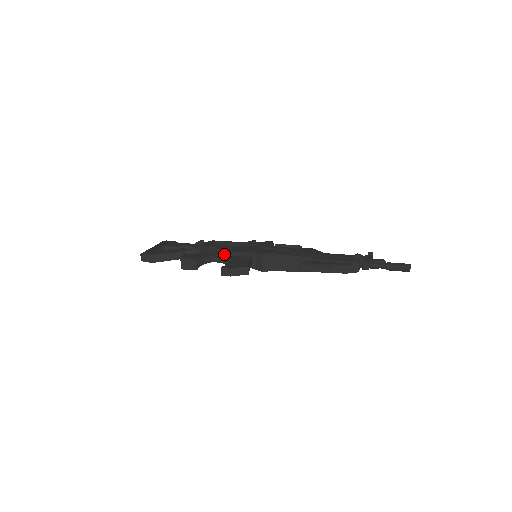
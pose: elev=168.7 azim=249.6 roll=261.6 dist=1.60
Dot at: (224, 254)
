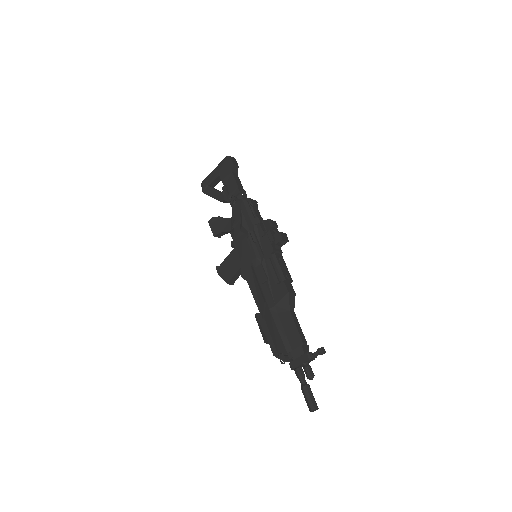
Dot at: (231, 242)
